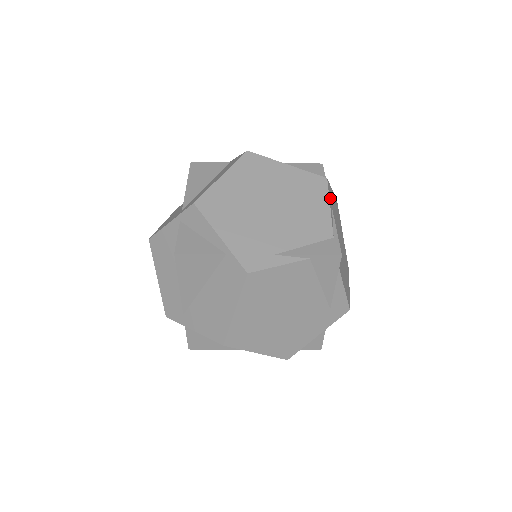
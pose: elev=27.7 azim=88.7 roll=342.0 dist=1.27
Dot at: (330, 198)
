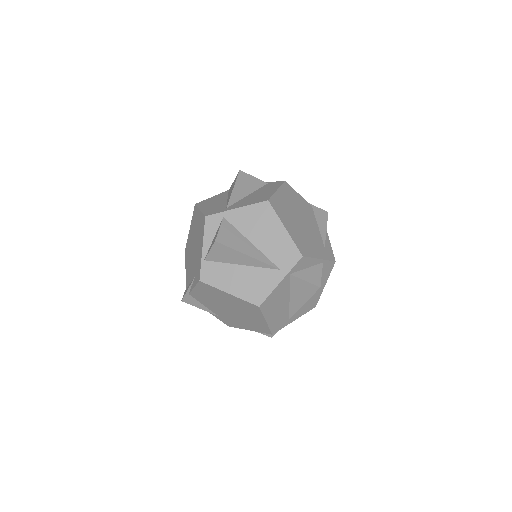
Dot at: occluded
